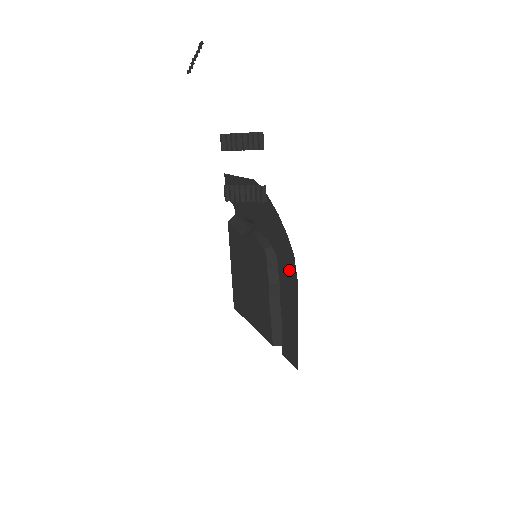
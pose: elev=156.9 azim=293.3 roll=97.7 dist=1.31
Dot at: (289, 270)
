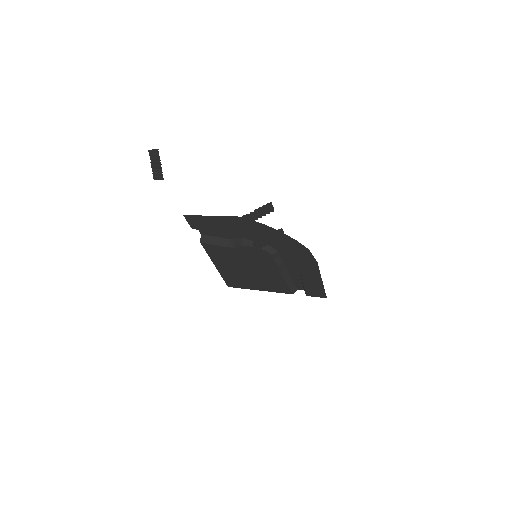
Dot at: (304, 257)
